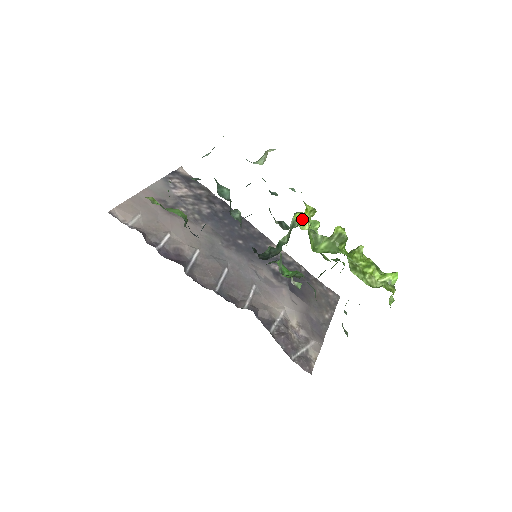
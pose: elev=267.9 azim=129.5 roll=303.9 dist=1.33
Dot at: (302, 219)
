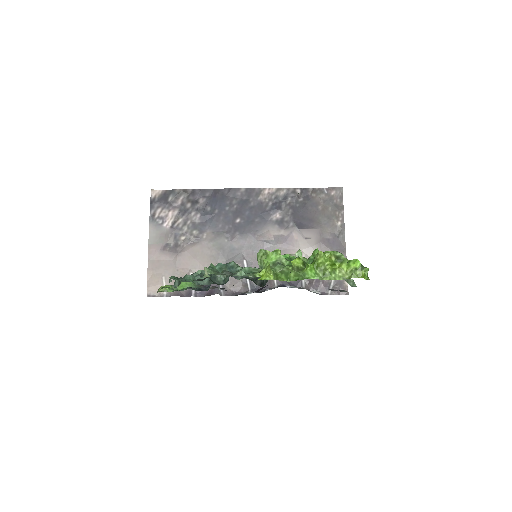
Dot at: (264, 276)
